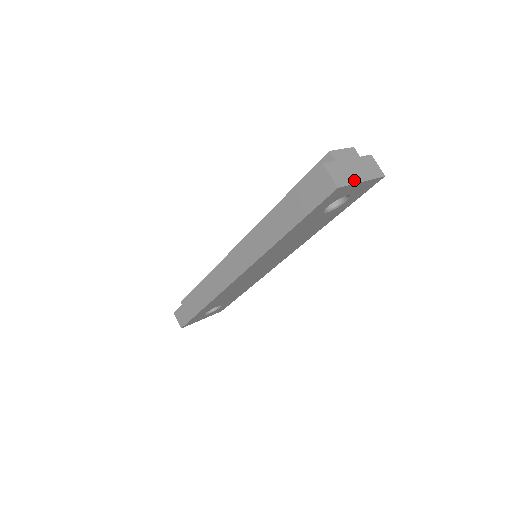
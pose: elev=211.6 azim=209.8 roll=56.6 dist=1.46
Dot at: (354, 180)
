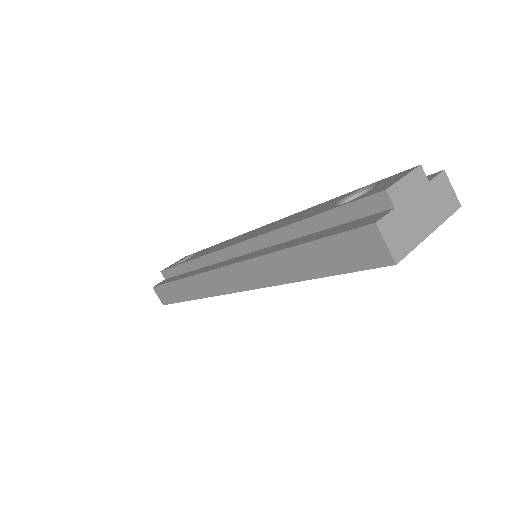
Dot at: (419, 236)
